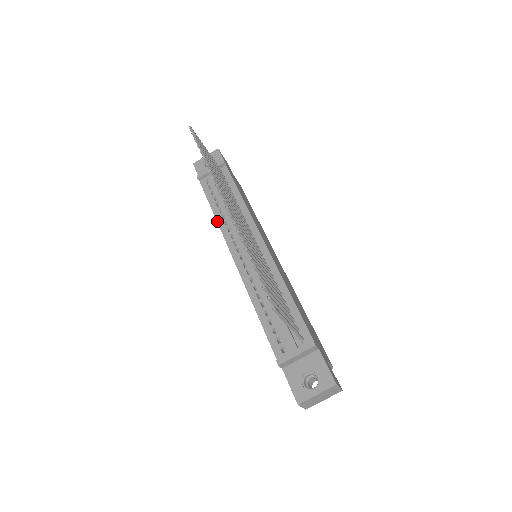
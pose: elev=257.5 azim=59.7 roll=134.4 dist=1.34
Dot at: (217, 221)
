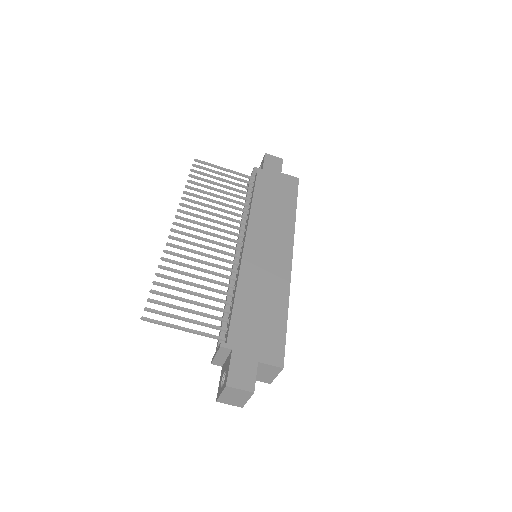
Dot at: occluded
